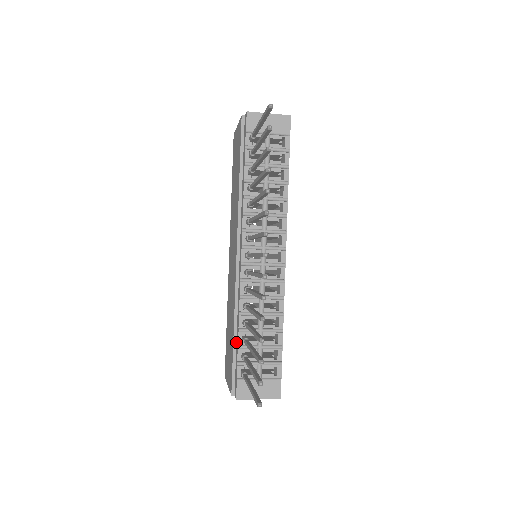
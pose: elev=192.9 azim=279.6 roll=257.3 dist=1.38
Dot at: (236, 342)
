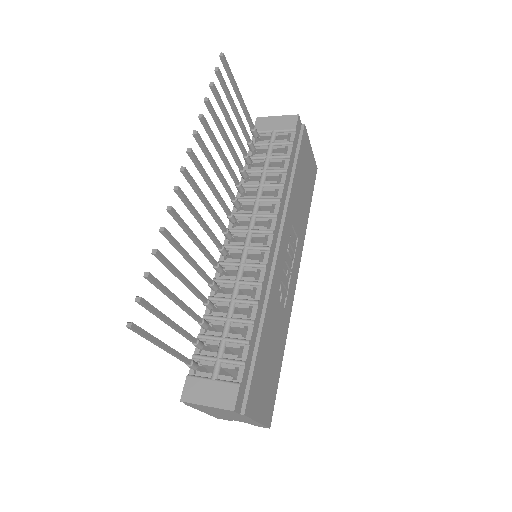
Dot at: occluded
